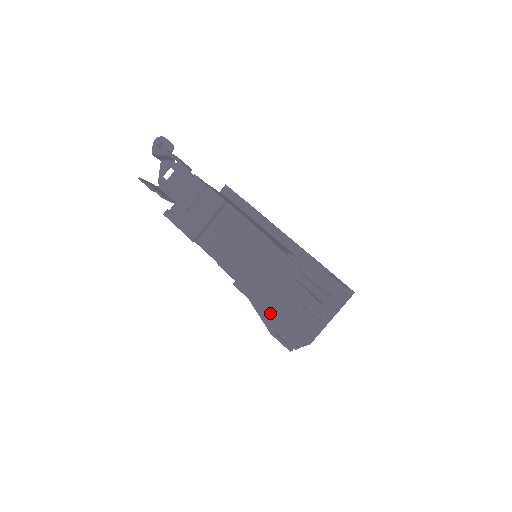
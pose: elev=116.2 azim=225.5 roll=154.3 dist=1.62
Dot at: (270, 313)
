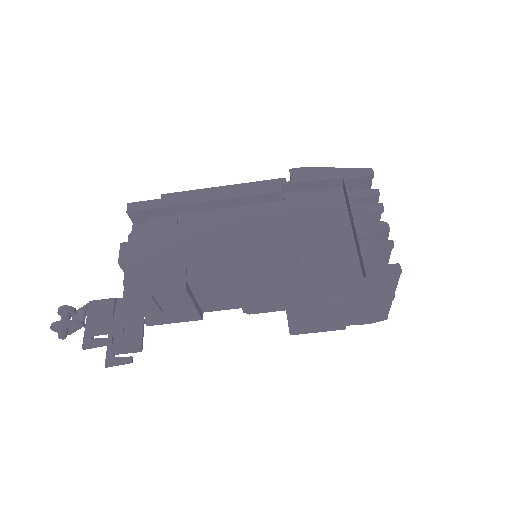
Dot at: occluded
